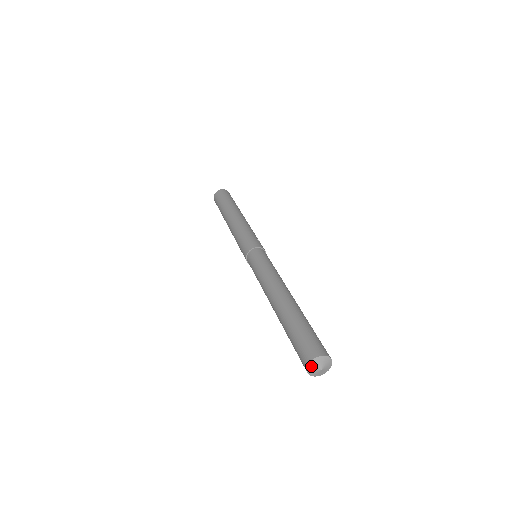
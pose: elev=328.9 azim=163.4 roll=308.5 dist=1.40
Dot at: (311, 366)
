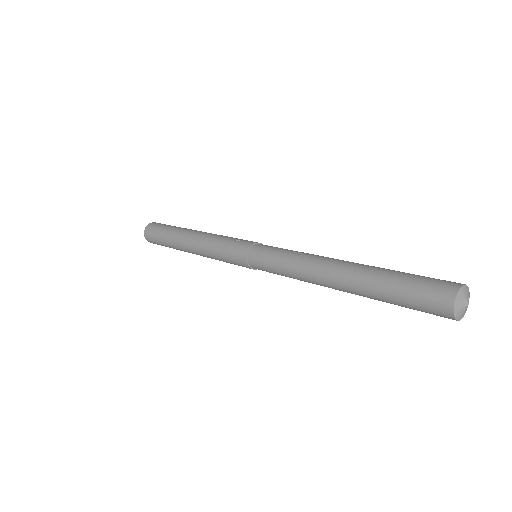
Dot at: (457, 314)
